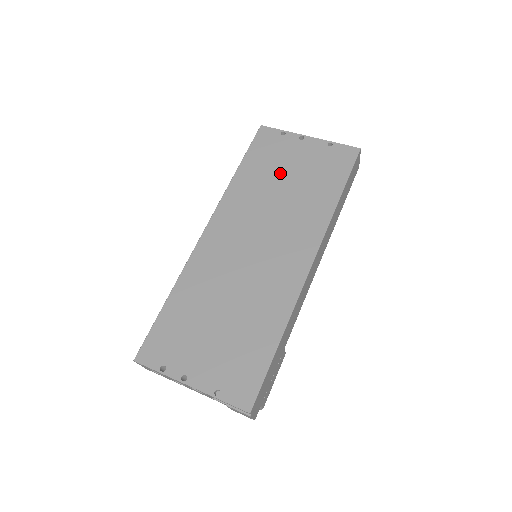
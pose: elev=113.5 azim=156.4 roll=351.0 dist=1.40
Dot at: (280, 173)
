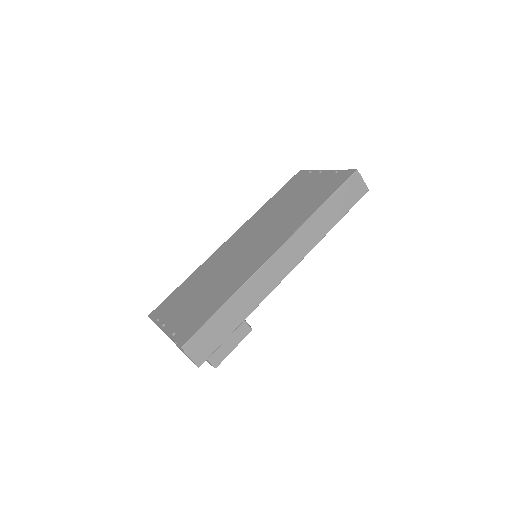
Dot at: (293, 197)
